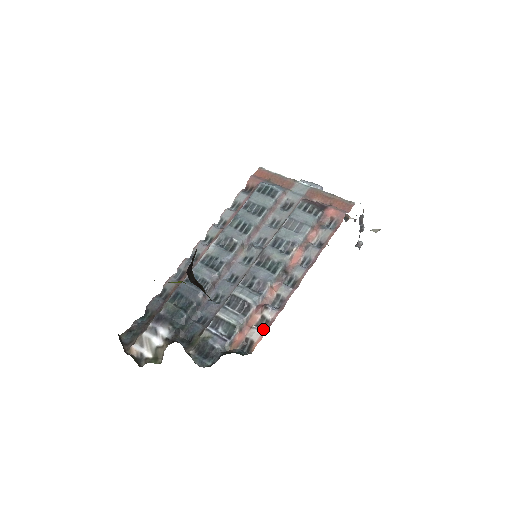
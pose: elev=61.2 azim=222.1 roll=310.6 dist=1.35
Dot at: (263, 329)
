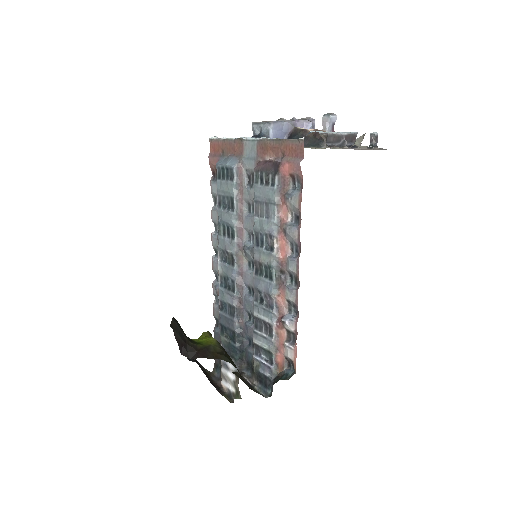
Dot at: (293, 344)
